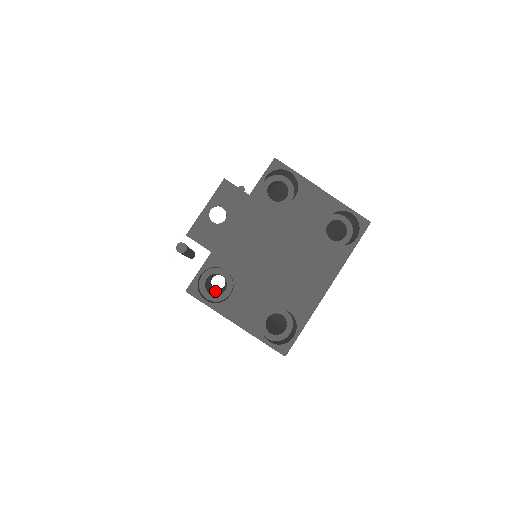
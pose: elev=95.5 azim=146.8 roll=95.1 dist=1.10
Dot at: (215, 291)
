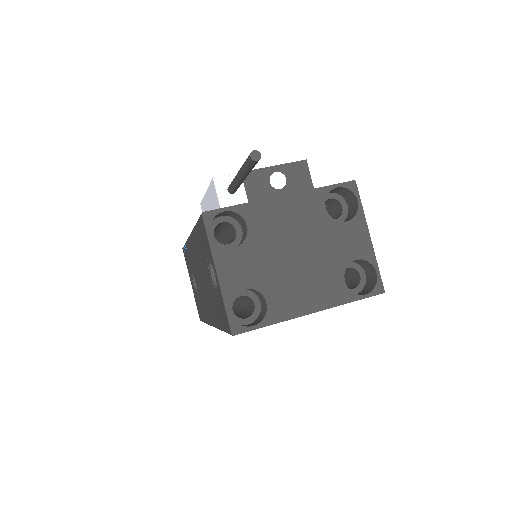
Dot at: occluded
